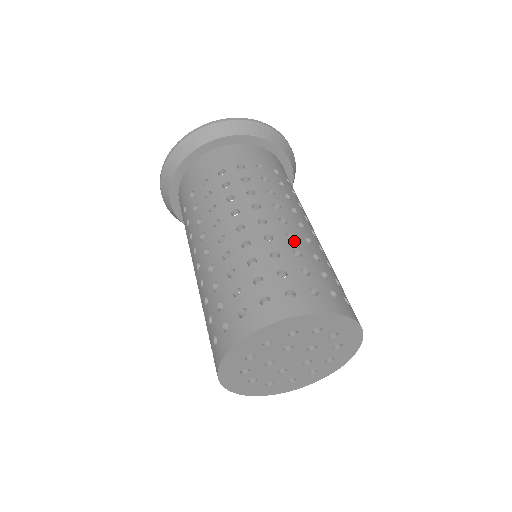
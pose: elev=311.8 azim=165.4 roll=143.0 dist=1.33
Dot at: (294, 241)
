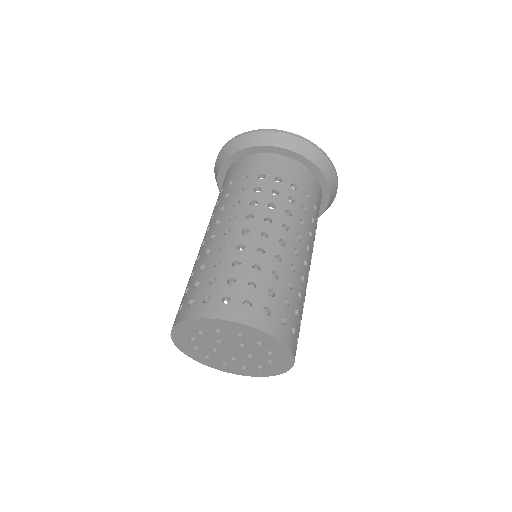
Dot at: (303, 284)
